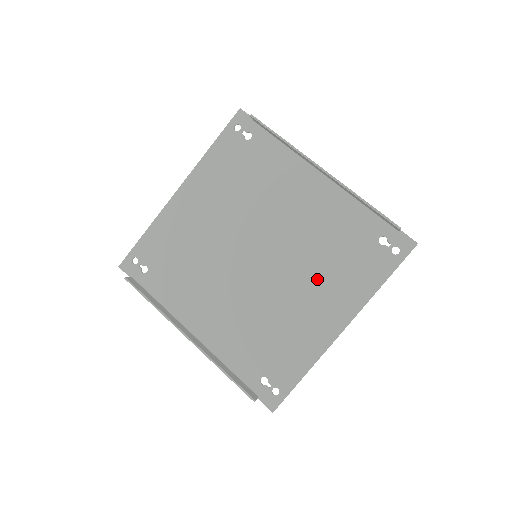
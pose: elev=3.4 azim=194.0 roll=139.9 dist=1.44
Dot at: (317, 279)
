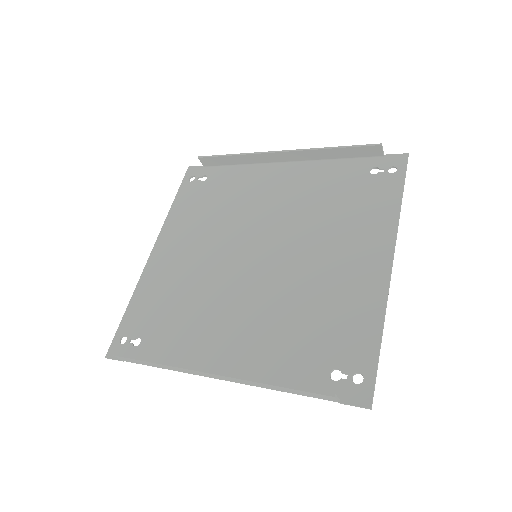
Dot at: (331, 236)
